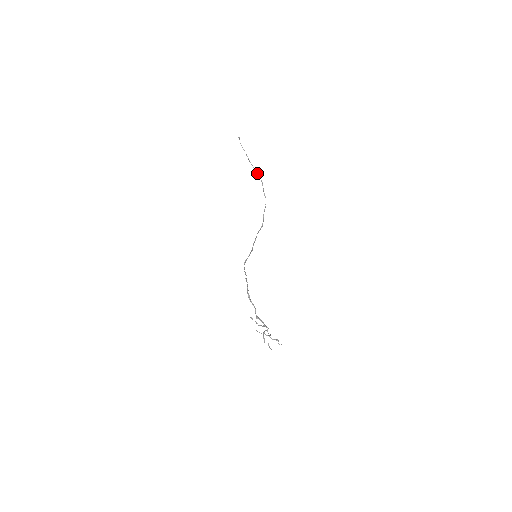
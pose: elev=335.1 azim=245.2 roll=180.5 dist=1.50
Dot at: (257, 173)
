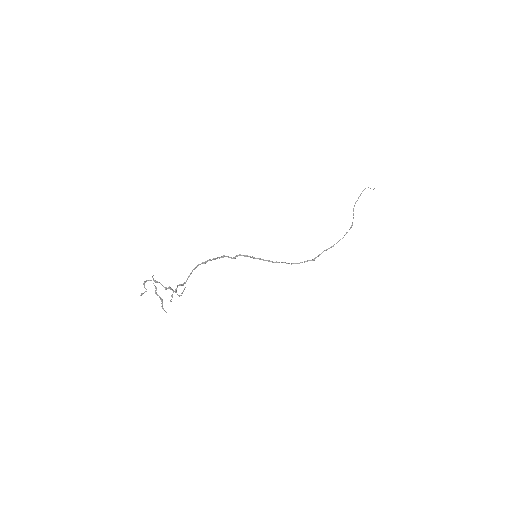
Dot at: (353, 214)
